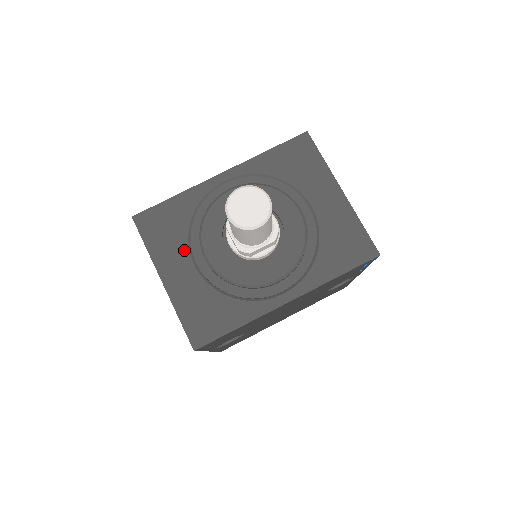
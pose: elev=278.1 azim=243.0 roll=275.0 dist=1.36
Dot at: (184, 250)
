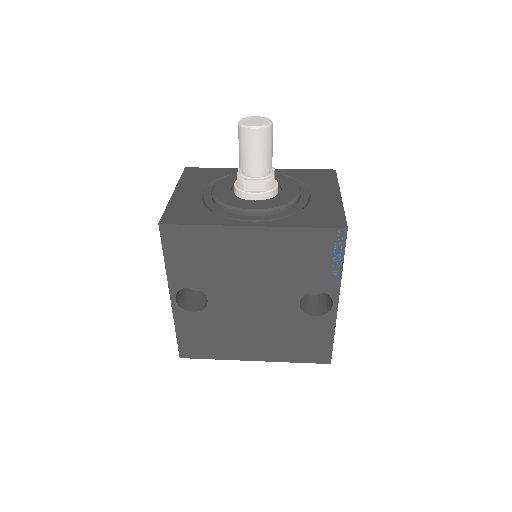
Dot at: (203, 186)
